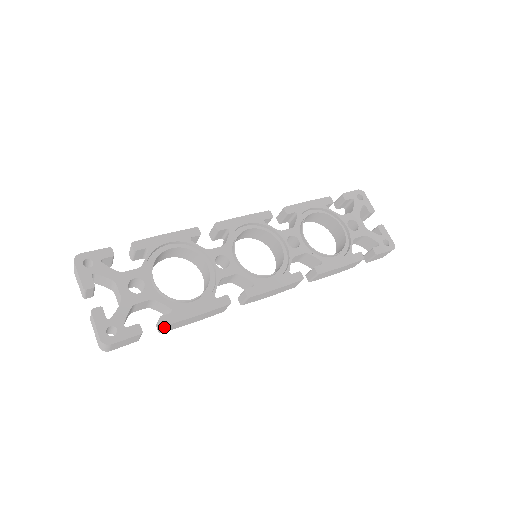
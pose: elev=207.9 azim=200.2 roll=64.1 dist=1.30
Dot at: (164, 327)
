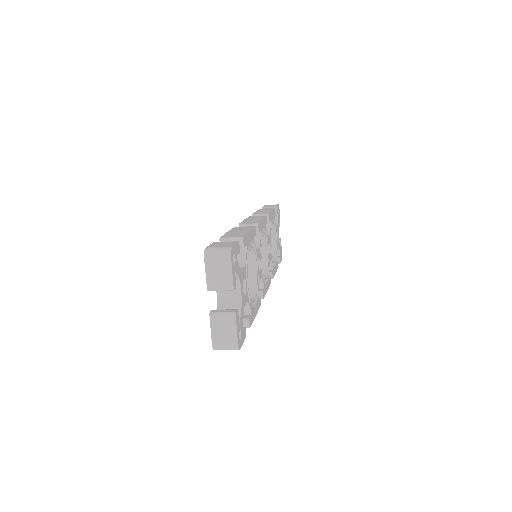
Dot at: occluded
